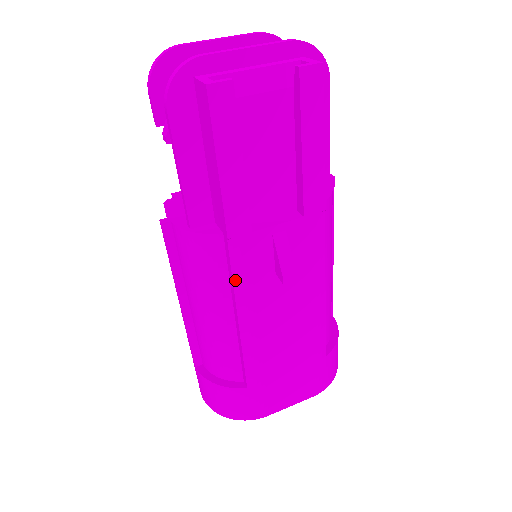
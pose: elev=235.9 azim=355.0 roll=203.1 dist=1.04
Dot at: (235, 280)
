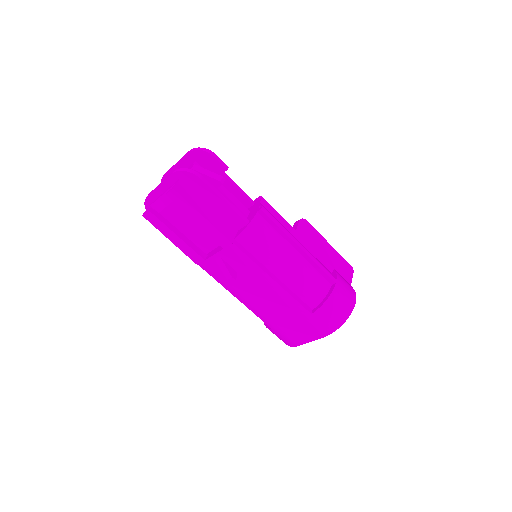
Dot at: (217, 280)
